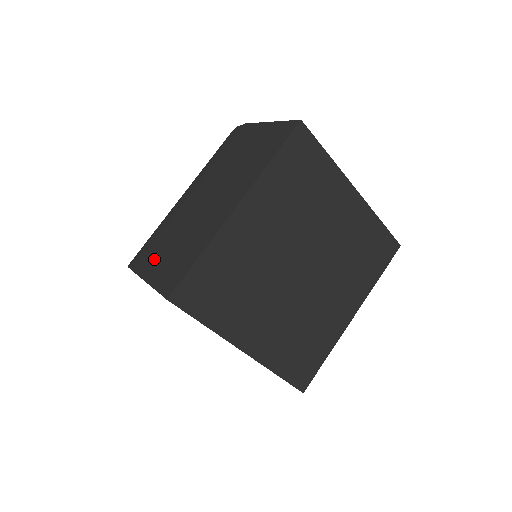
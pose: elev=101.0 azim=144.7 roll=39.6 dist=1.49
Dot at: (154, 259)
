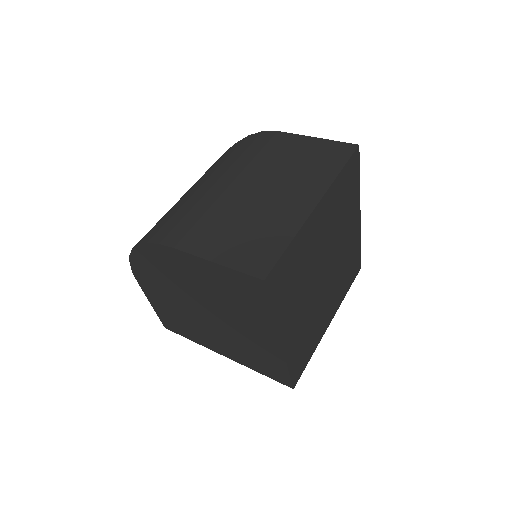
Dot at: (210, 239)
